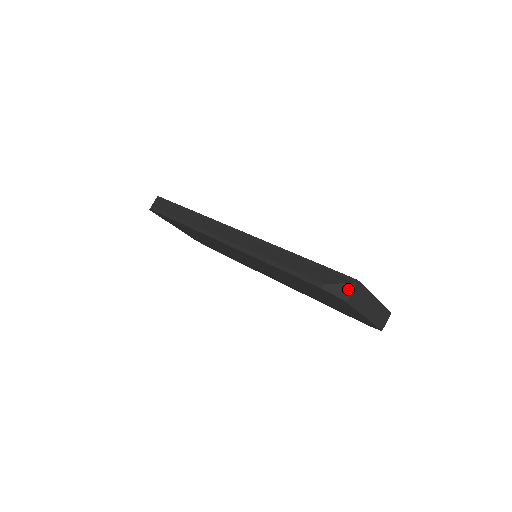
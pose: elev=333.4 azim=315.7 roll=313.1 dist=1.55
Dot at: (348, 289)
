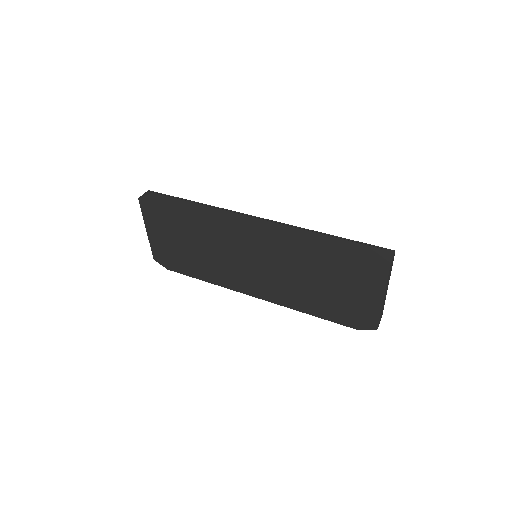
Dot at: (390, 254)
